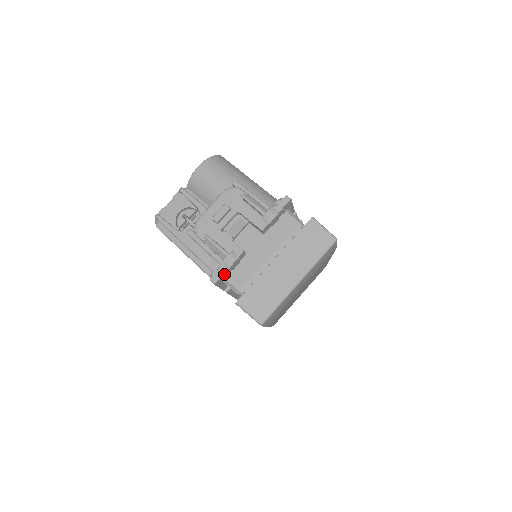
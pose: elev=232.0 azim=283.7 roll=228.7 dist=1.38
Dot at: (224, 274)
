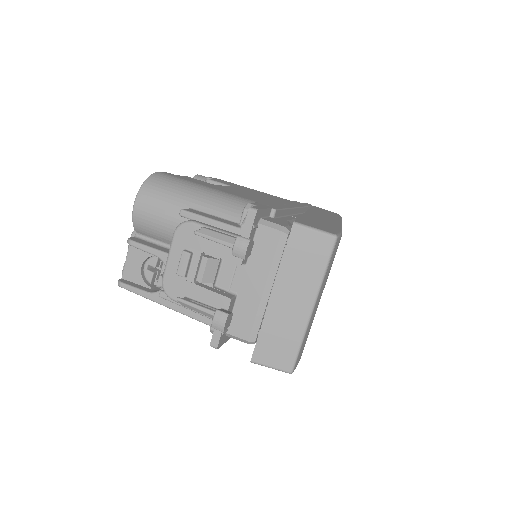
Dot at: (222, 333)
